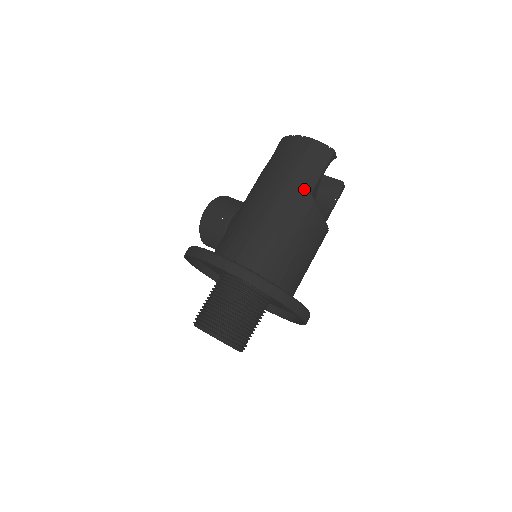
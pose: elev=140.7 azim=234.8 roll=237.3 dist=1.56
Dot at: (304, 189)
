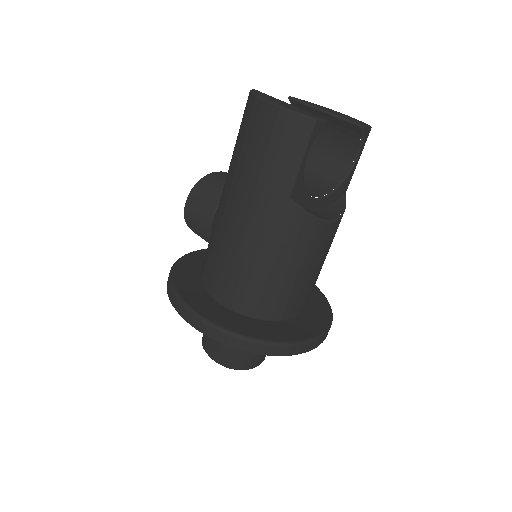
Dot at: (278, 194)
